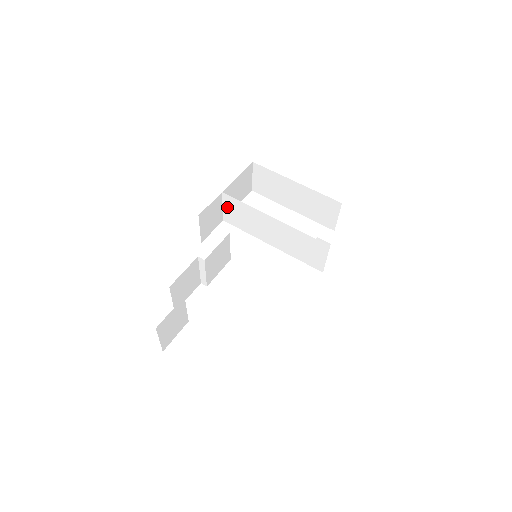
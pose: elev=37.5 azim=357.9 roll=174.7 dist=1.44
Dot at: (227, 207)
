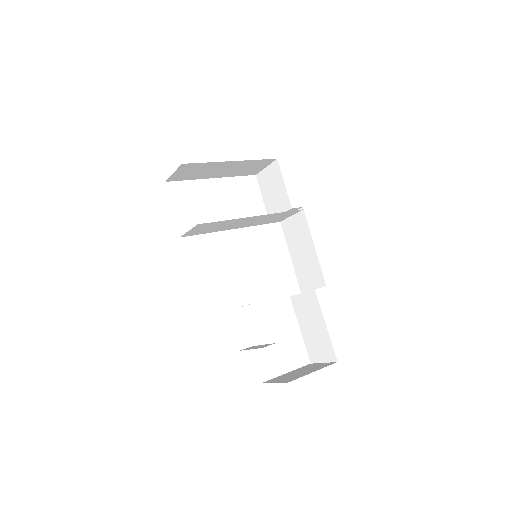
Dot at: (195, 229)
